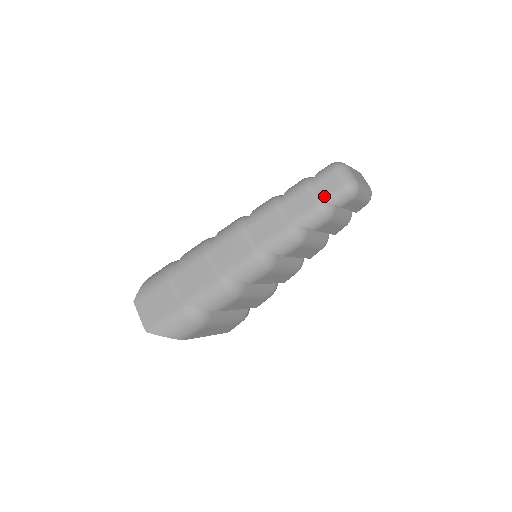
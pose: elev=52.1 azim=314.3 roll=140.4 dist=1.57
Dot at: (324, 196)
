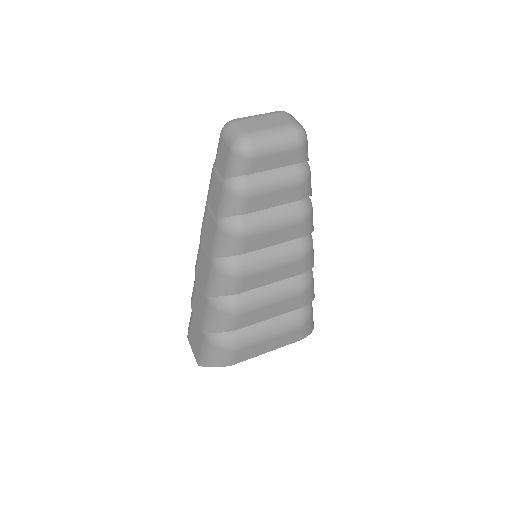
Dot at: (223, 173)
